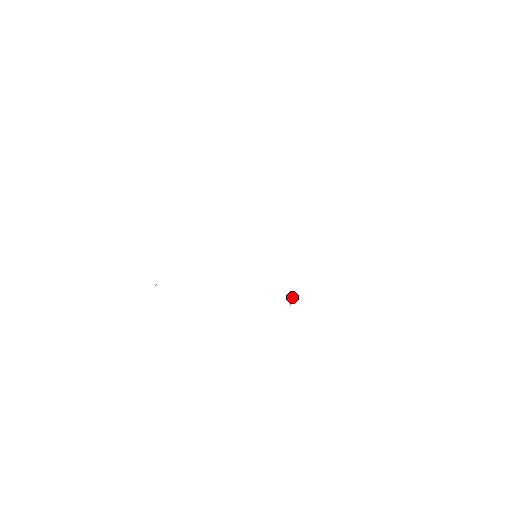
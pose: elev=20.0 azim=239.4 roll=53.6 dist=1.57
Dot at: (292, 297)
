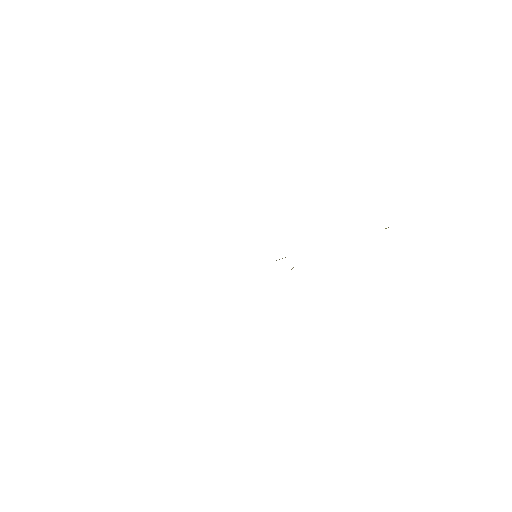
Dot at: (293, 267)
